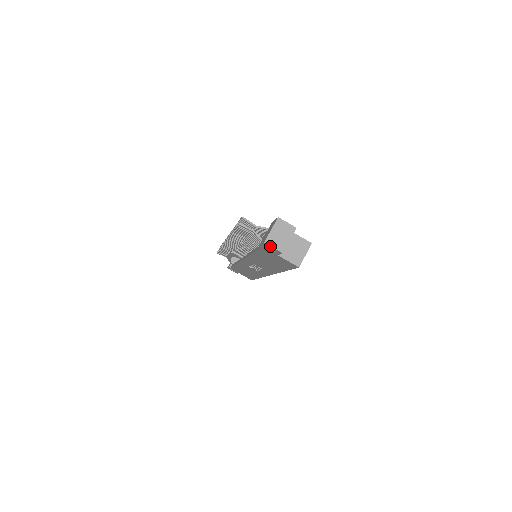
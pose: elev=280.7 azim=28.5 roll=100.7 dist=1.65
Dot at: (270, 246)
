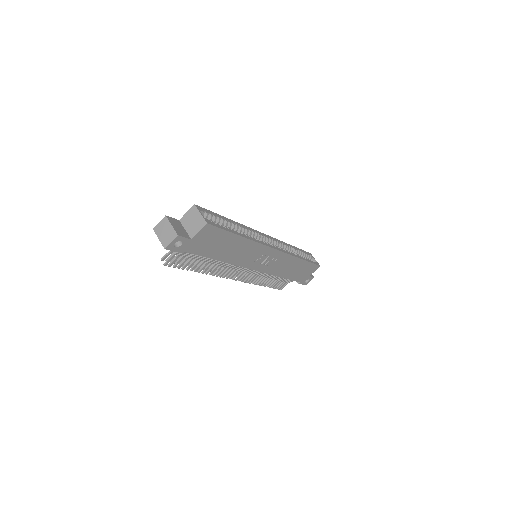
Dot at: (170, 245)
